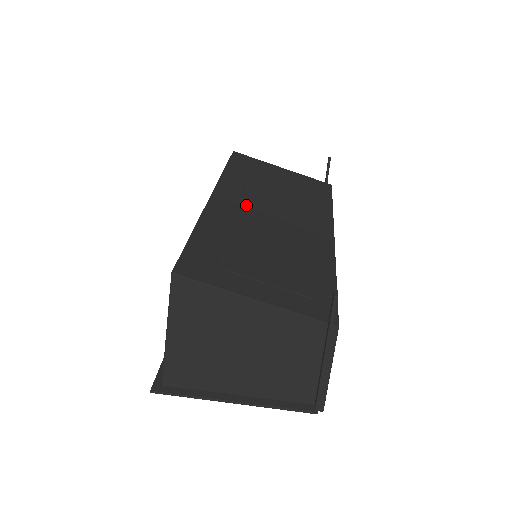
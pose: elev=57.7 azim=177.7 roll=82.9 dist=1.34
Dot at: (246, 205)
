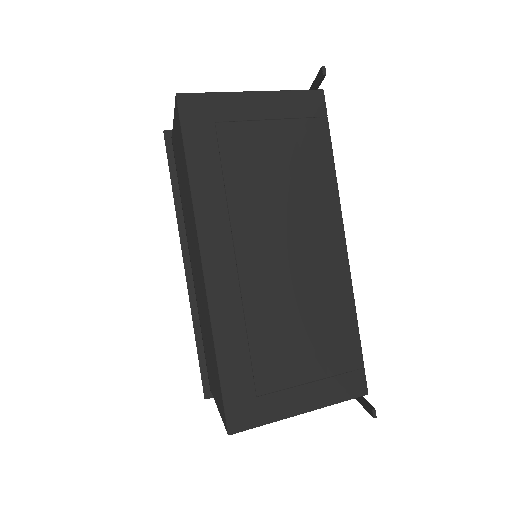
Dot at: (245, 252)
